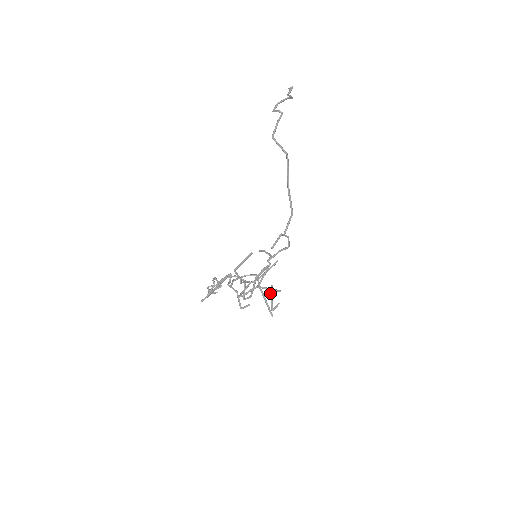
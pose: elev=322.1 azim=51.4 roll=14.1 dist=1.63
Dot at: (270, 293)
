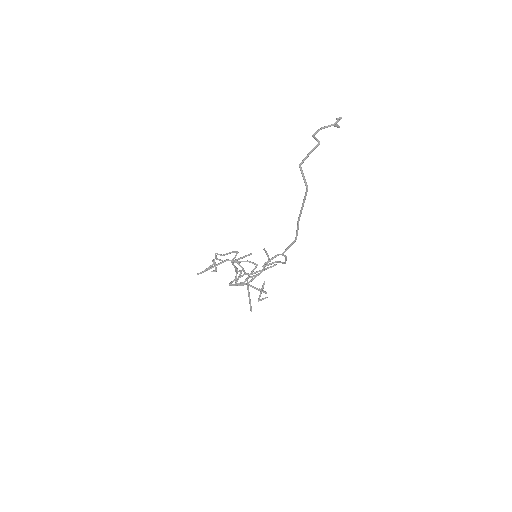
Dot at: occluded
